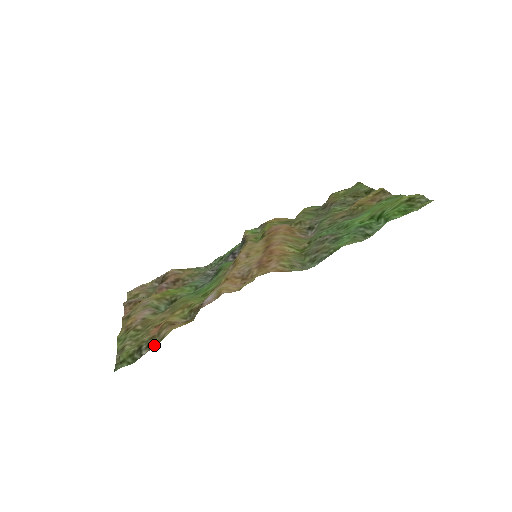
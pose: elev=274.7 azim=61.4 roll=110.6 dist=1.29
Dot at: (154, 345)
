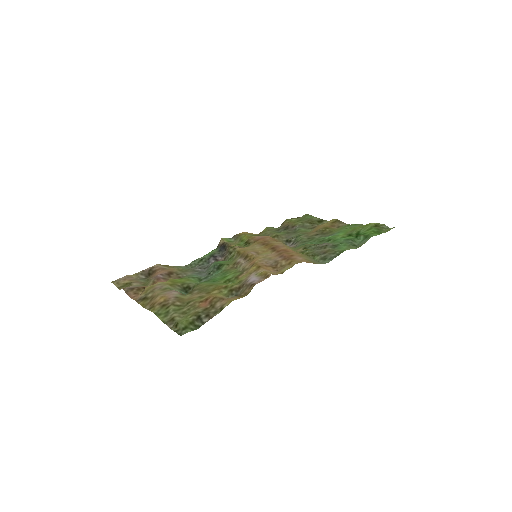
Dot at: (214, 314)
